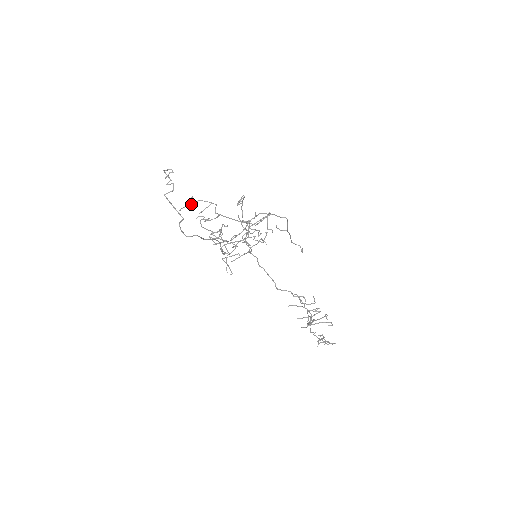
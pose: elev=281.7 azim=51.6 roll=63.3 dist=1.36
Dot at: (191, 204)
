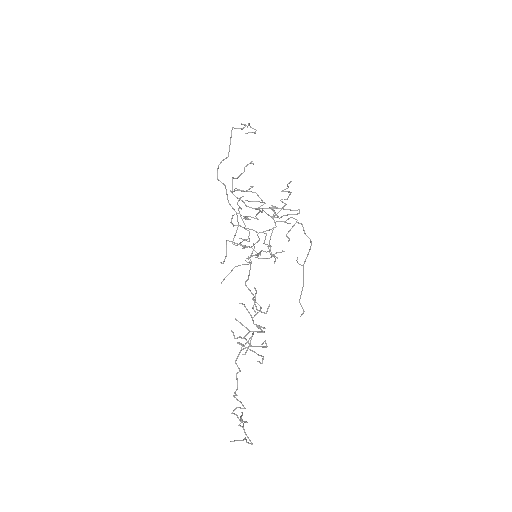
Dot at: (247, 190)
